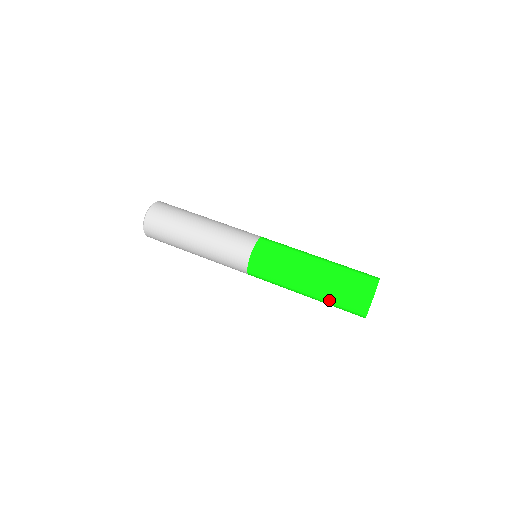
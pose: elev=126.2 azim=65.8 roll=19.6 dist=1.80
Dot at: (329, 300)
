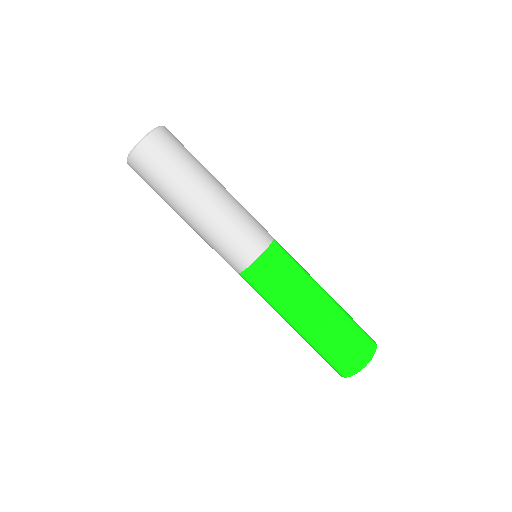
Dot at: (315, 347)
